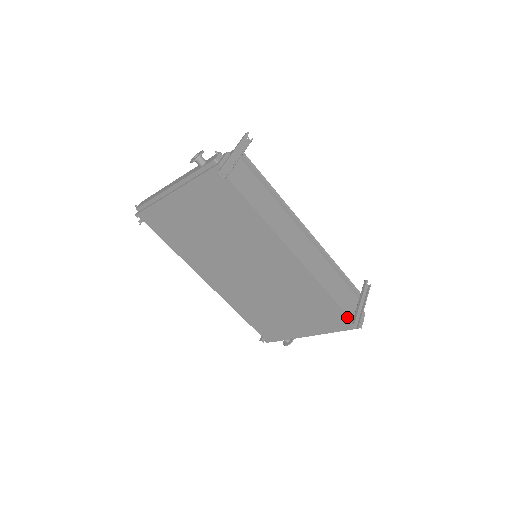
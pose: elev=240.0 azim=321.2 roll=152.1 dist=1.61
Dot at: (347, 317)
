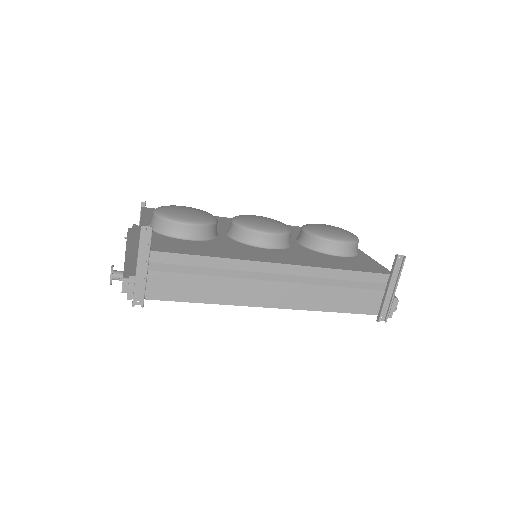
Dot at: (370, 313)
